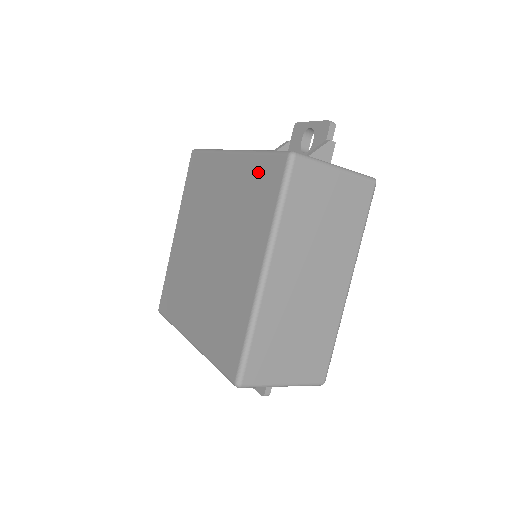
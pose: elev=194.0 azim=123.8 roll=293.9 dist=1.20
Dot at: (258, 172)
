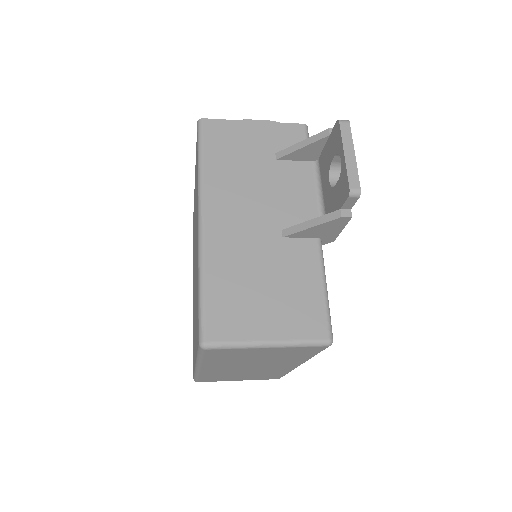
Dot at: (197, 298)
